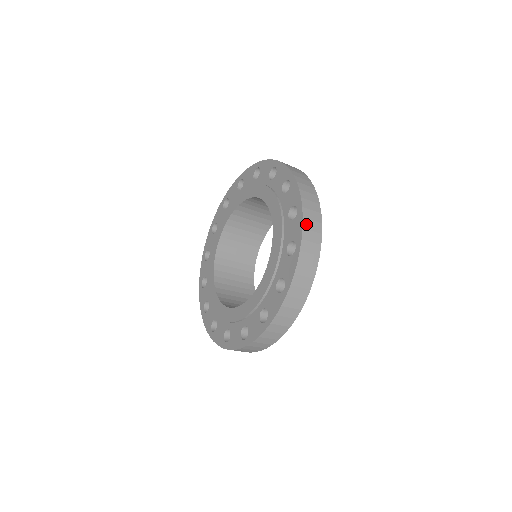
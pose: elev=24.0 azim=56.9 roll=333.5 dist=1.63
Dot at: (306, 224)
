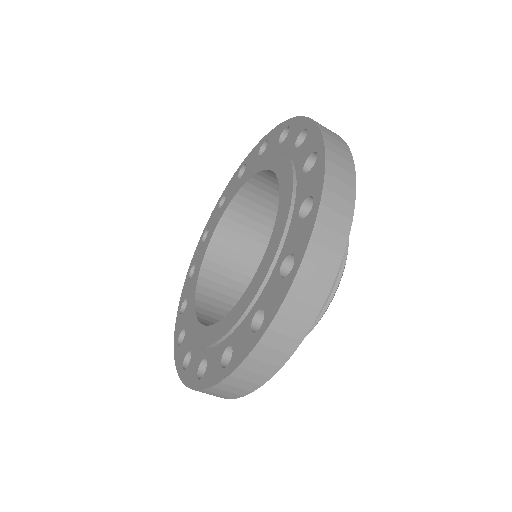
Dot at: (330, 169)
